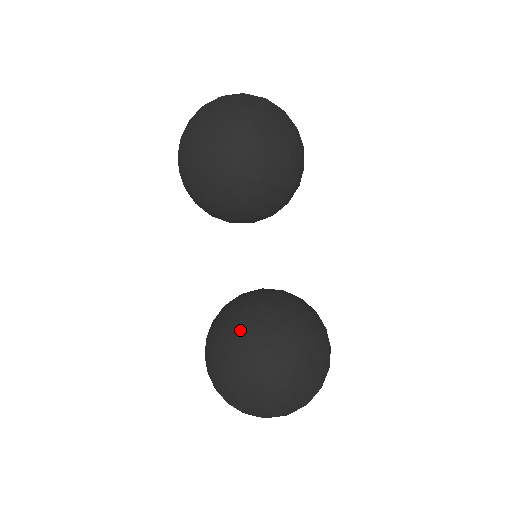
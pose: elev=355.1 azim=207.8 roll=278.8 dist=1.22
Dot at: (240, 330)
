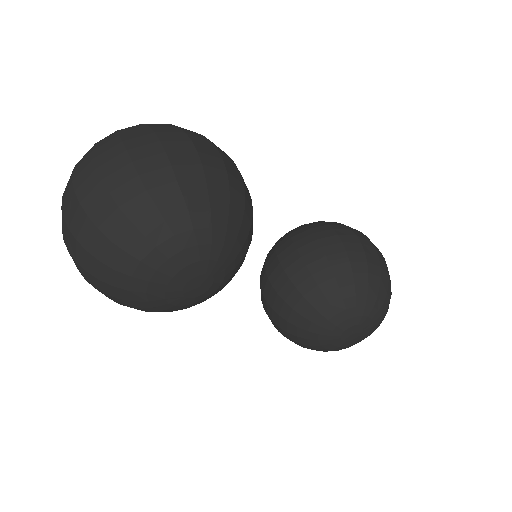
Dot at: (332, 321)
